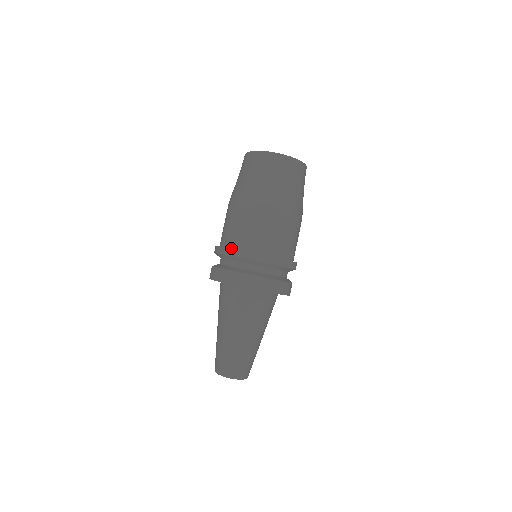
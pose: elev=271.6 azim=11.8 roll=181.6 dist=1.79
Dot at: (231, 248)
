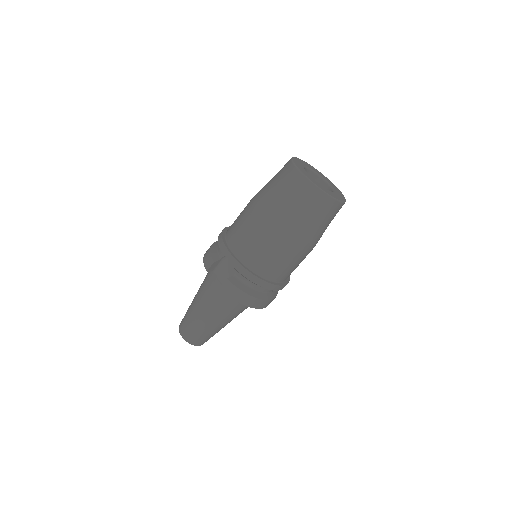
Dot at: (264, 281)
